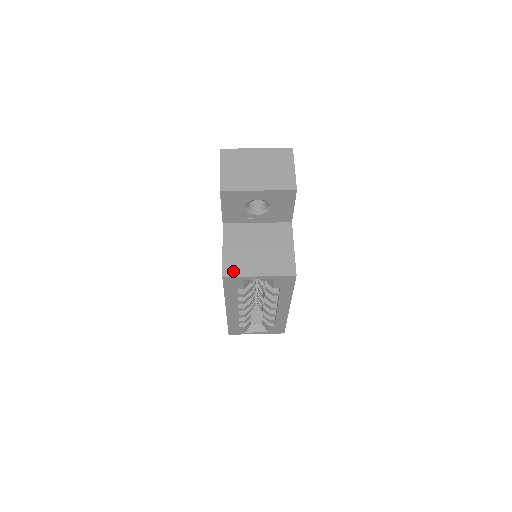
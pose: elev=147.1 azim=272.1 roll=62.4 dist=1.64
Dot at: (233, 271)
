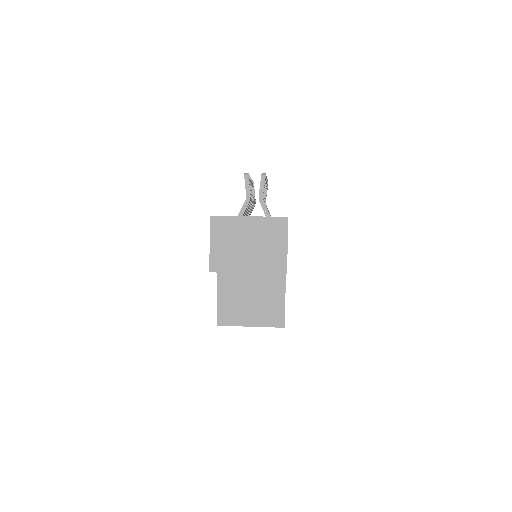
Dot at: (226, 320)
